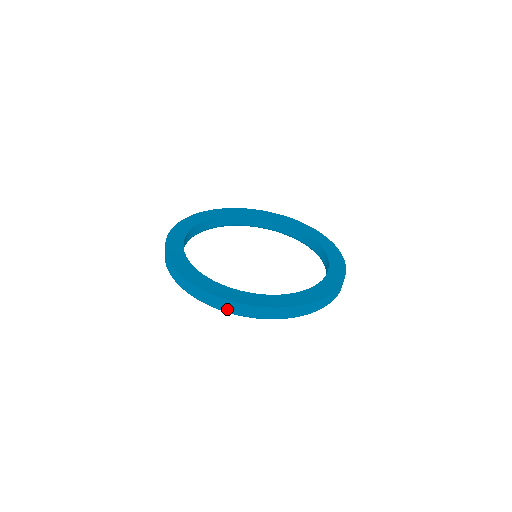
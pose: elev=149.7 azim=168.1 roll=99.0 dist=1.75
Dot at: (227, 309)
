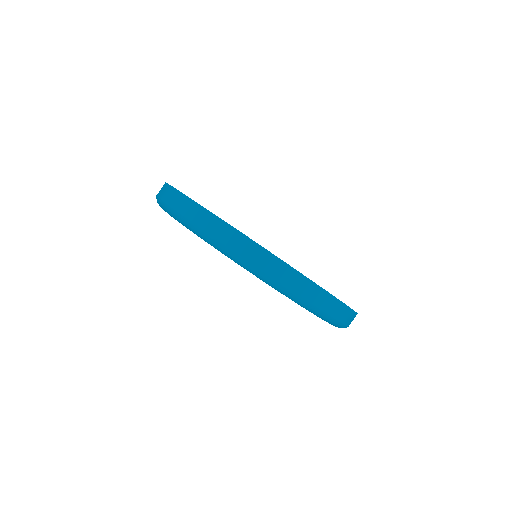
Dot at: (231, 244)
